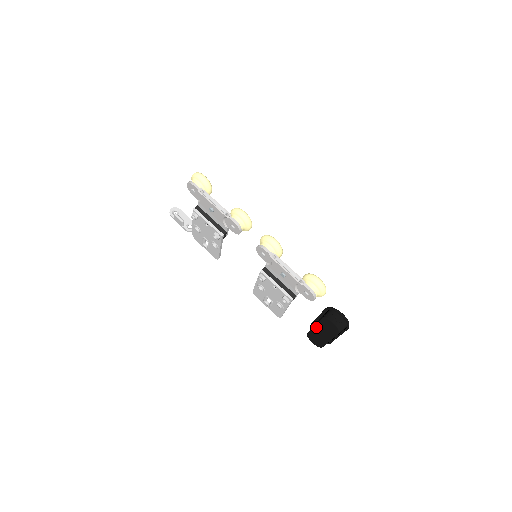
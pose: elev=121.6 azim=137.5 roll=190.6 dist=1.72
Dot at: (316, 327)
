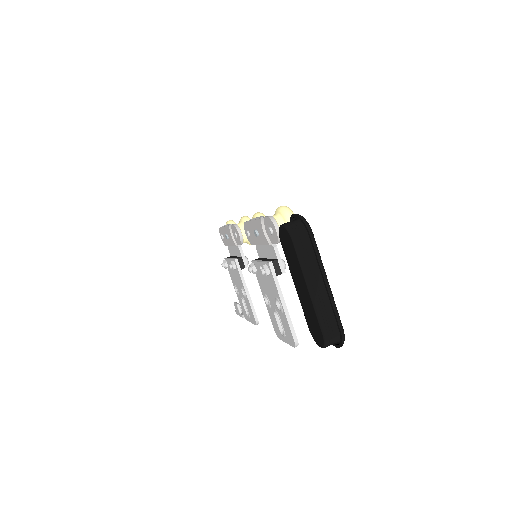
Dot at: (294, 282)
